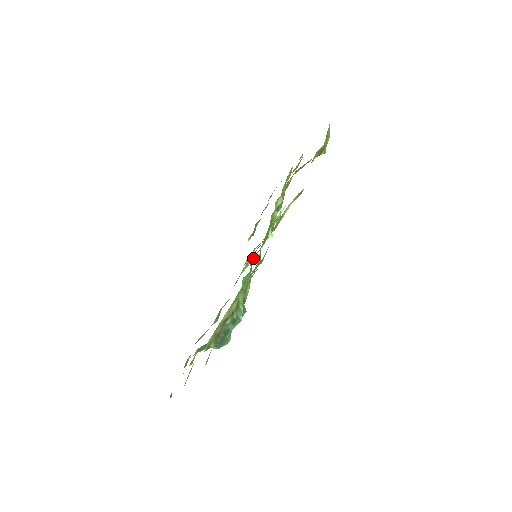
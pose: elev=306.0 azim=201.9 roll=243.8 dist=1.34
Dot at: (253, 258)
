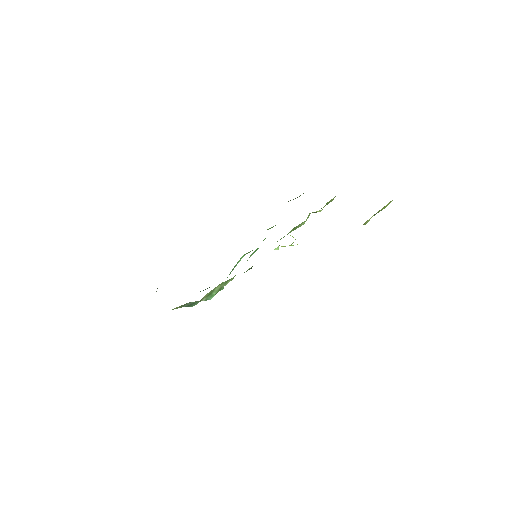
Dot at: occluded
